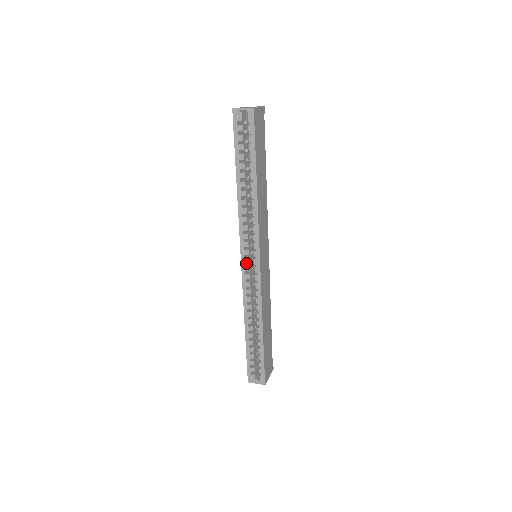
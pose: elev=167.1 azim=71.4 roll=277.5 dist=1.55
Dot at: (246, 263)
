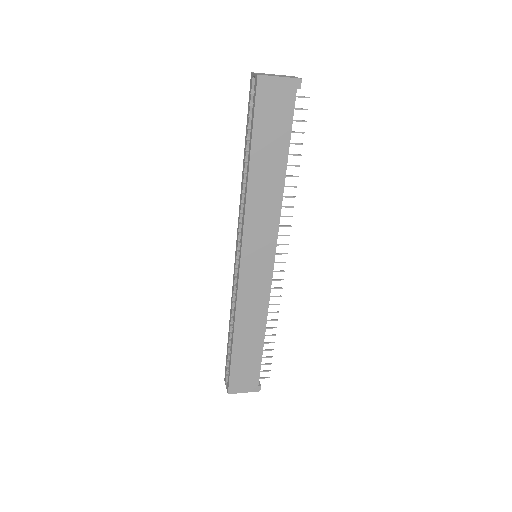
Dot at: occluded
